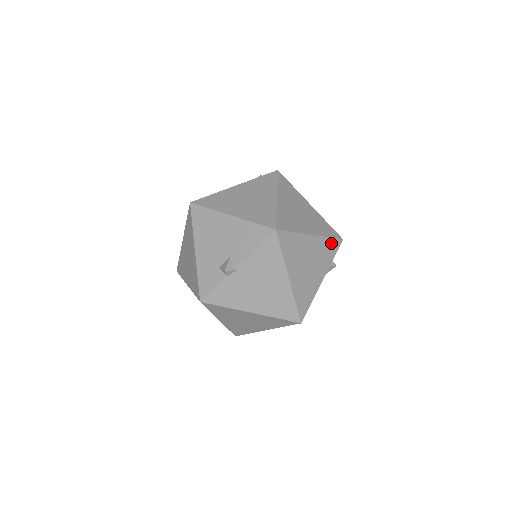
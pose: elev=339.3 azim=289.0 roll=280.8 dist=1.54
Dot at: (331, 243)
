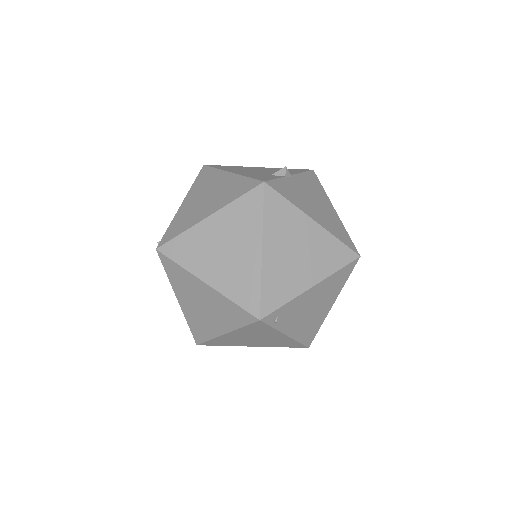
Dot at: occluded
